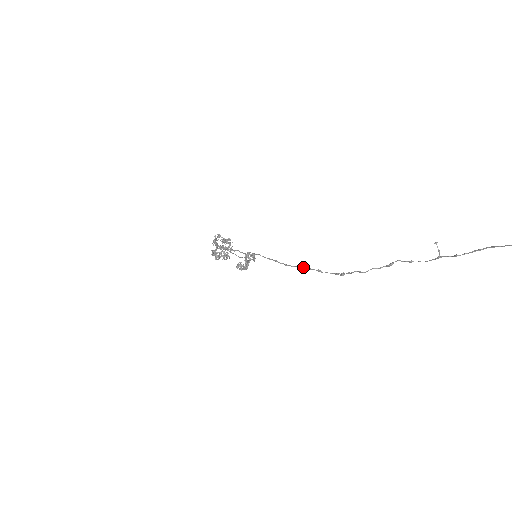
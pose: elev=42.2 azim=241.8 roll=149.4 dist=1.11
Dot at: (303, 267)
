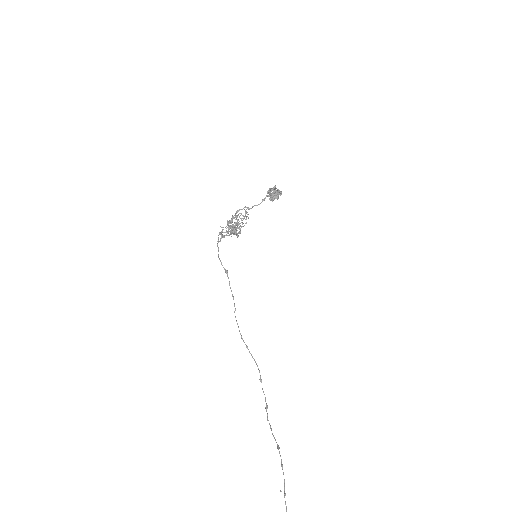
Dot at: (255, 362)
